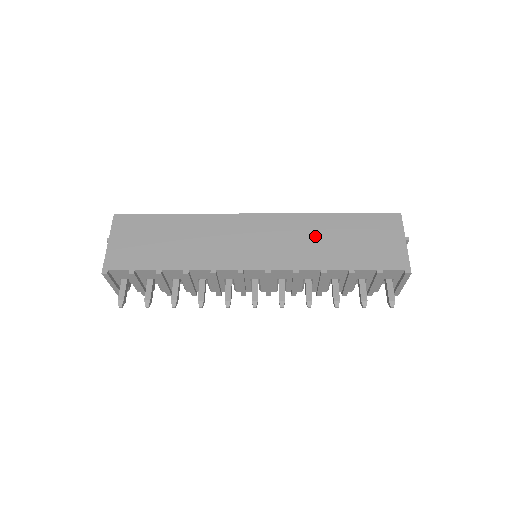
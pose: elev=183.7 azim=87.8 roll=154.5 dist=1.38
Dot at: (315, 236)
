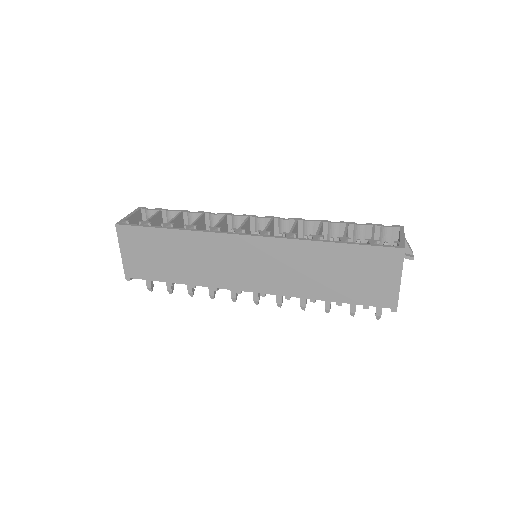
Dot at: (307, 266)
